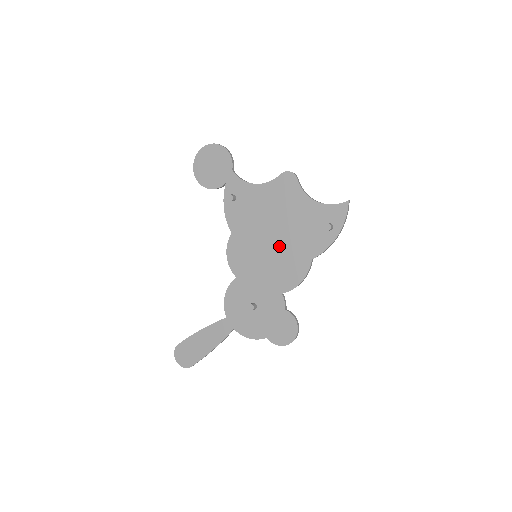
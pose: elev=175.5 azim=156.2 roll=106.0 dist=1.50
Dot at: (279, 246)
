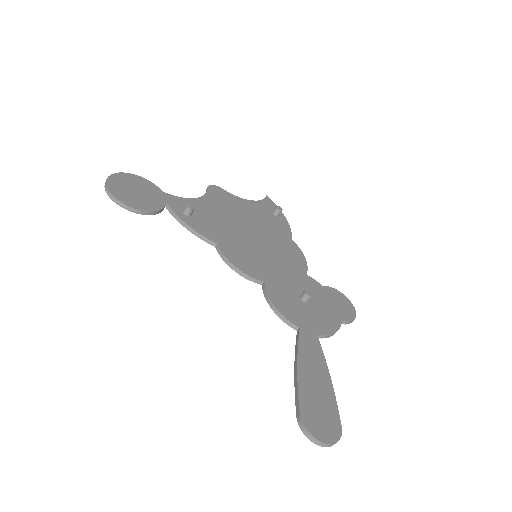
Dot at: (264, 238)
